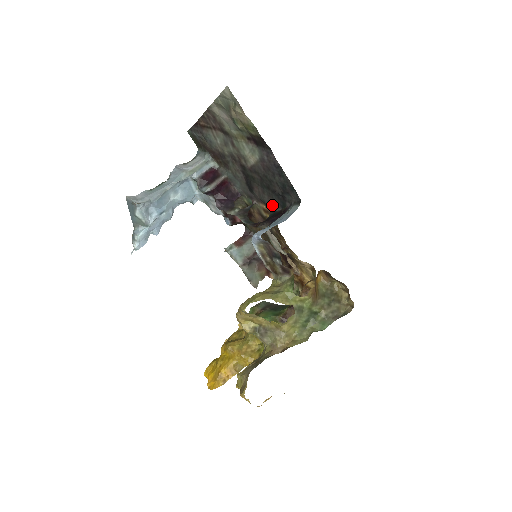
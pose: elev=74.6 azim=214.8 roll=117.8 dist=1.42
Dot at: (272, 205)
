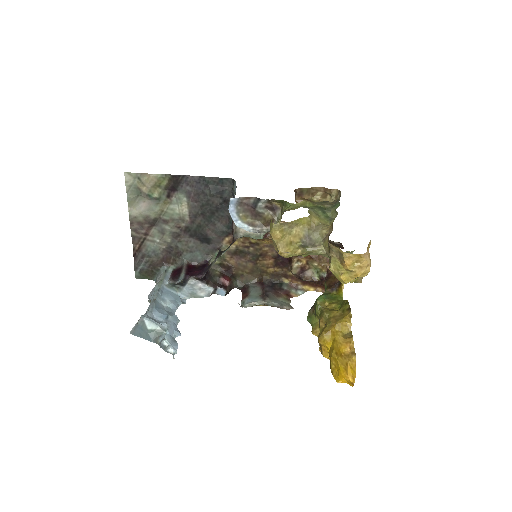
Dot at: (227, 223)
